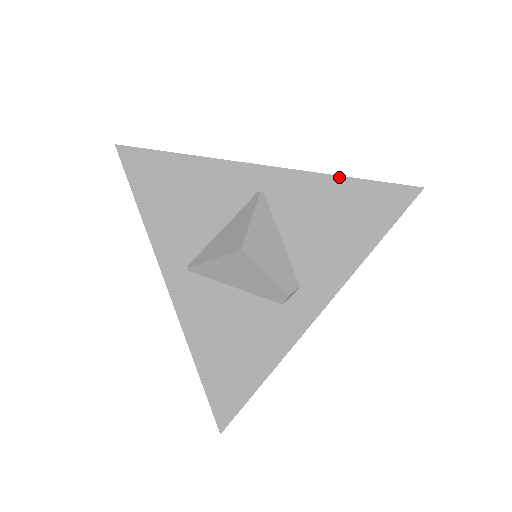
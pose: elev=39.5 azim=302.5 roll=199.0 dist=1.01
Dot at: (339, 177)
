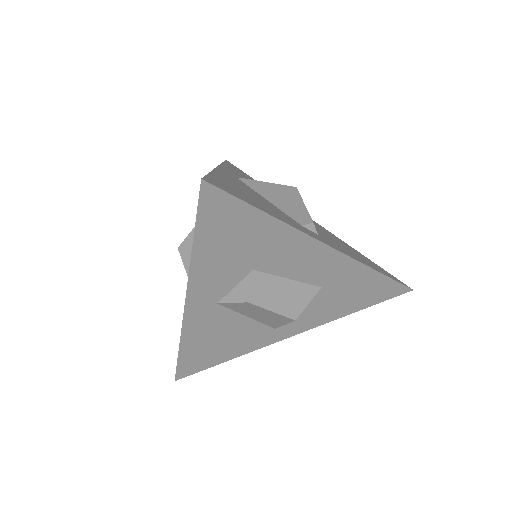
Dot at: (357, 251)
